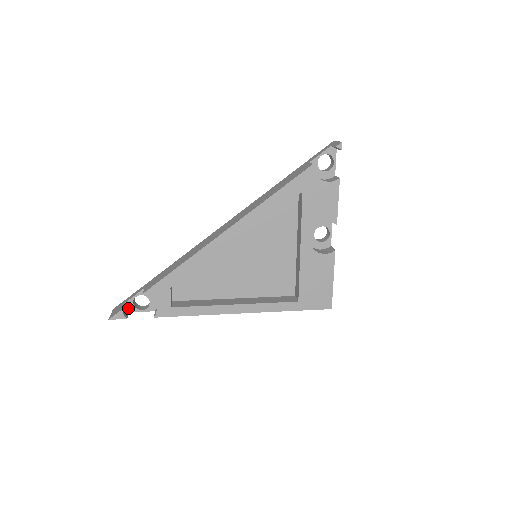
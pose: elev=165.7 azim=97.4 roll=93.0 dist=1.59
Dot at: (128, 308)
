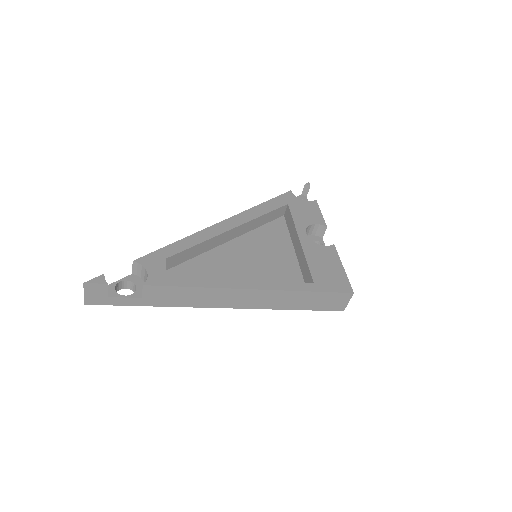
Dot at: occluded
